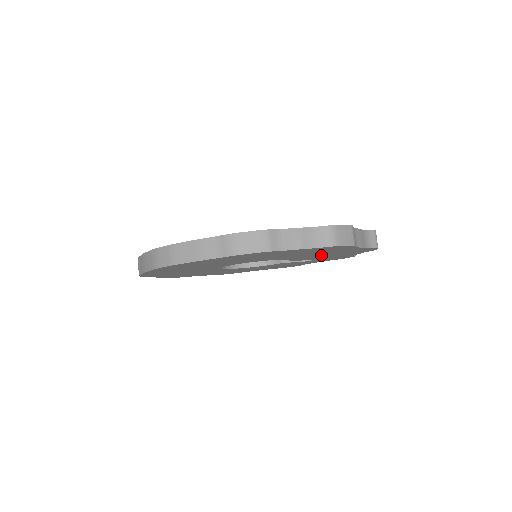
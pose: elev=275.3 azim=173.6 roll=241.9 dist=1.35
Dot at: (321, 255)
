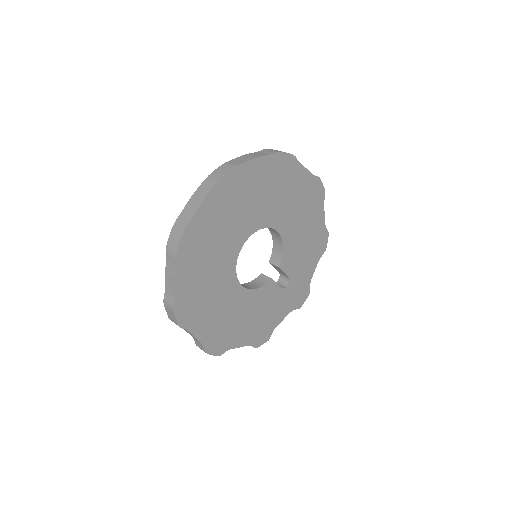
Dot at: (301, 242)
